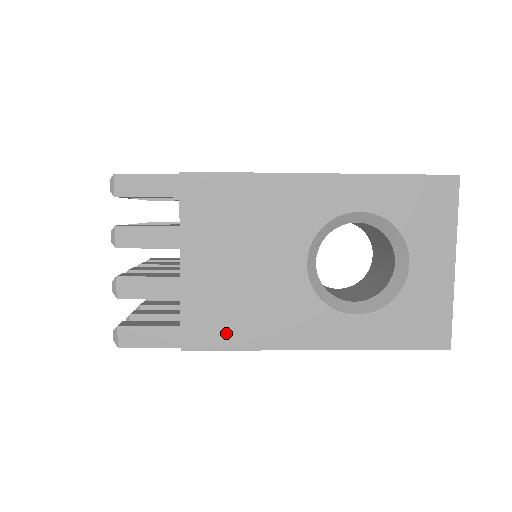
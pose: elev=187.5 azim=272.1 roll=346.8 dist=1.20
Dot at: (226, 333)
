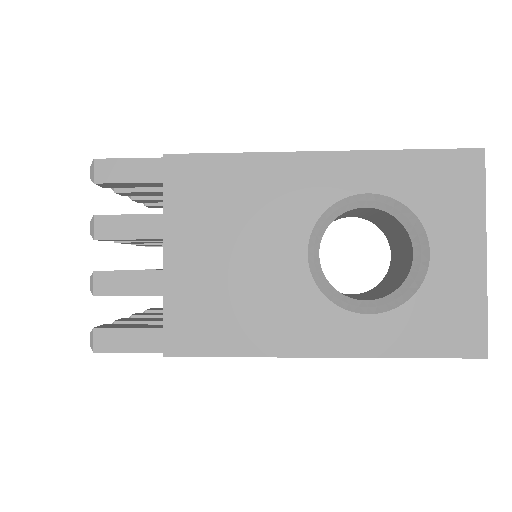
Dot at: (215, 336)
